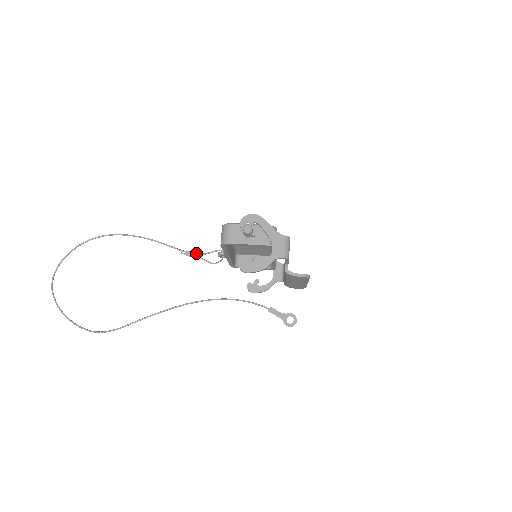
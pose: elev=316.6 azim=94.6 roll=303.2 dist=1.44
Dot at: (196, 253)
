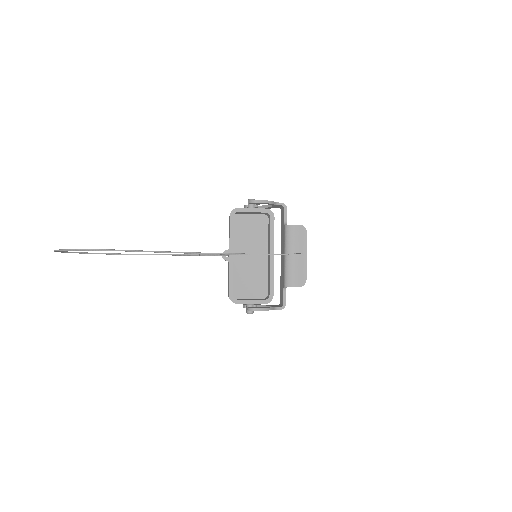
Dot at: (202, 254)
